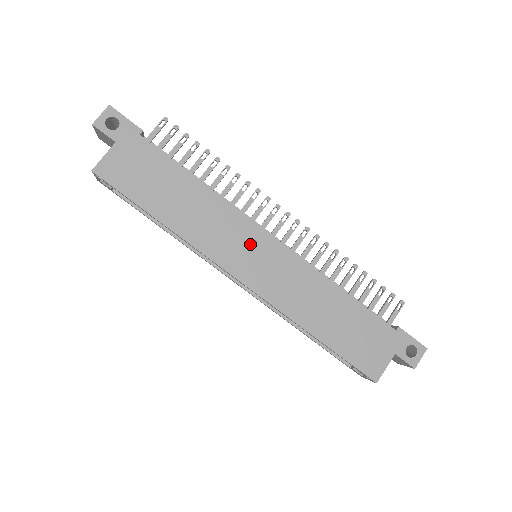
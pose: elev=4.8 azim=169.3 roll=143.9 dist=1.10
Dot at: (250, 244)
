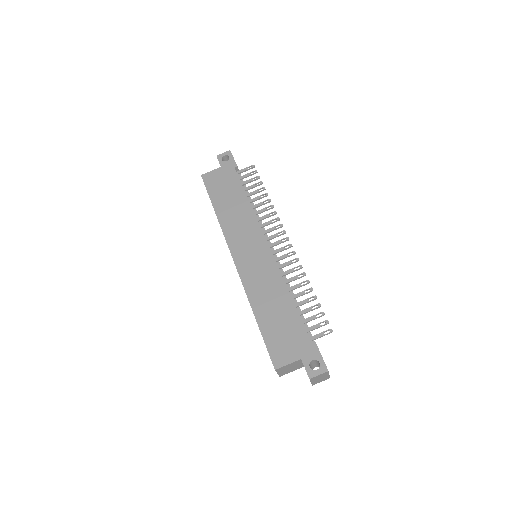
Dot at: (253, 243)
